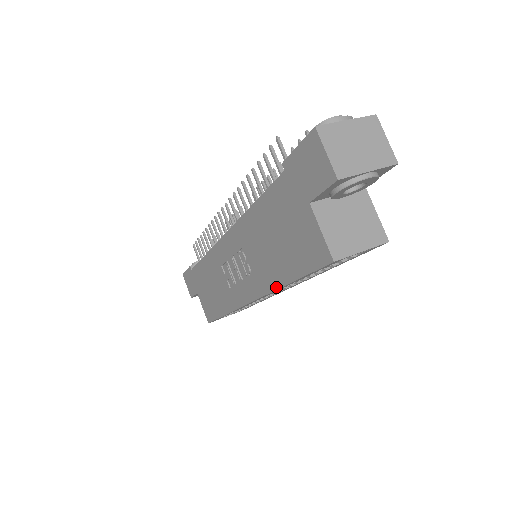
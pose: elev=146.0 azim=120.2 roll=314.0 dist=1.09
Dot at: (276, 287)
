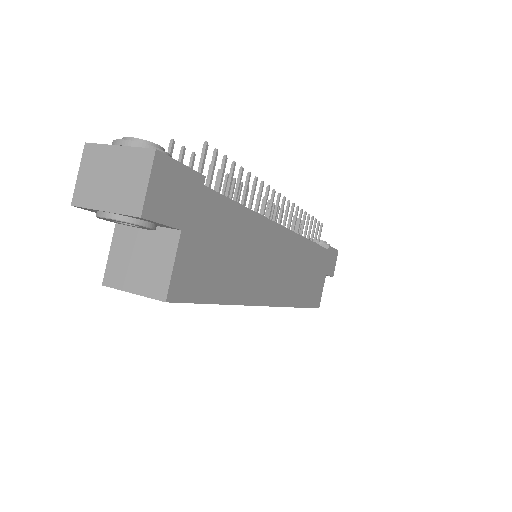
Dot at: occluded
